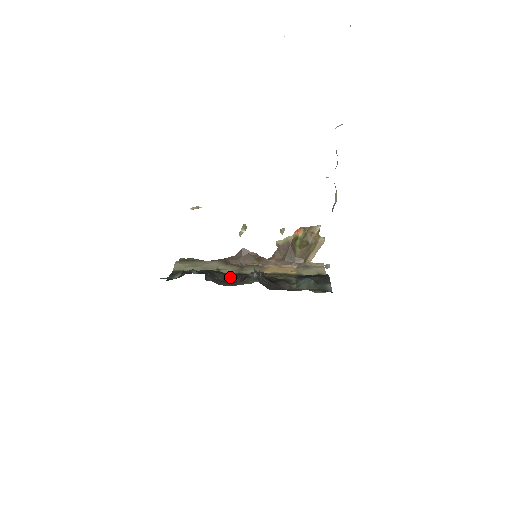
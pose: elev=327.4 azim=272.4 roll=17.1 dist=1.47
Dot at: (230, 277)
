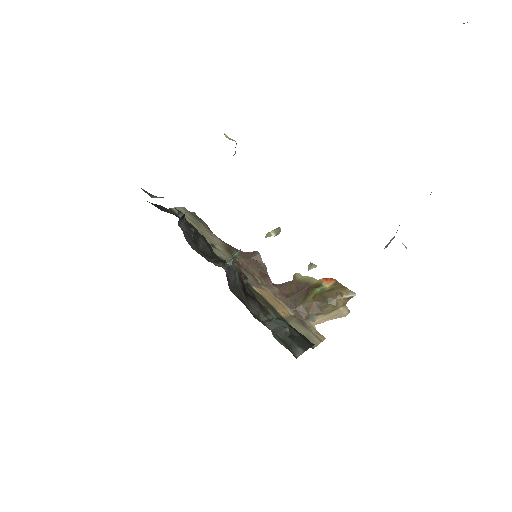
Dot at: (212, 254)
